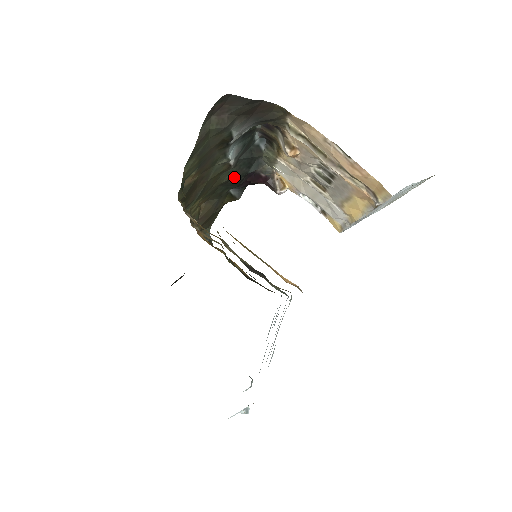
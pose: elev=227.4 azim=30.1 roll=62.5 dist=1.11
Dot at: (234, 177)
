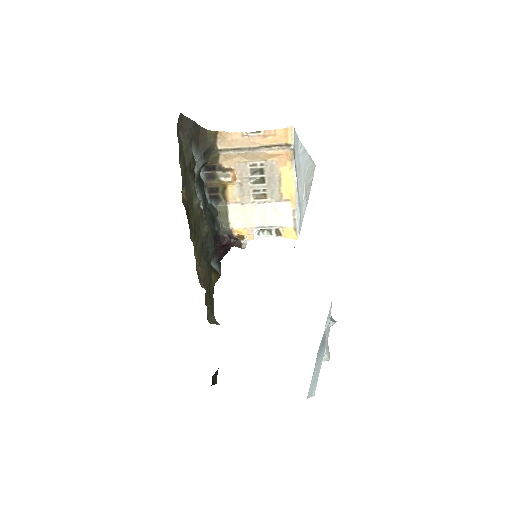
Dot at: (208, 232)
